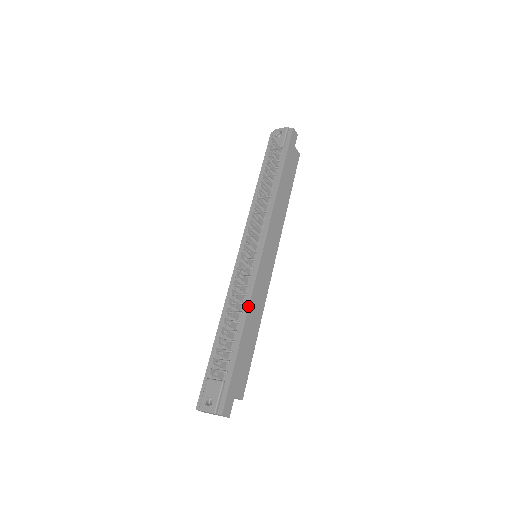
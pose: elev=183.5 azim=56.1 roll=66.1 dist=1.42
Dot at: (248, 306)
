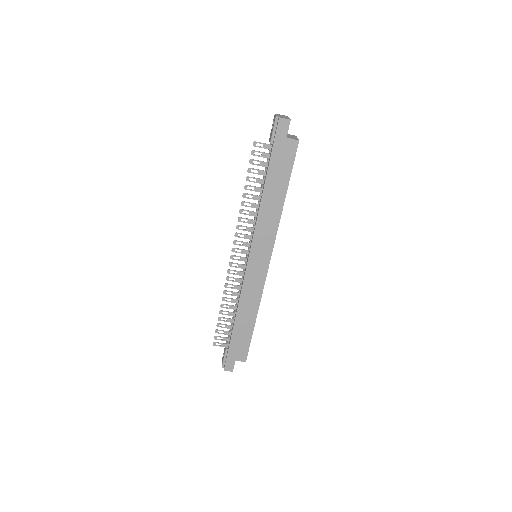
Dot at: (238, 303)
